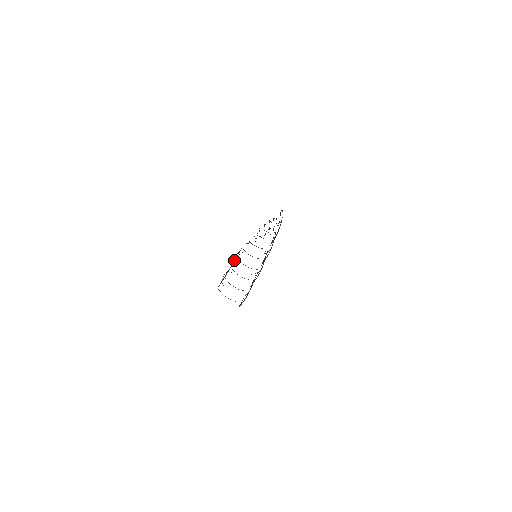
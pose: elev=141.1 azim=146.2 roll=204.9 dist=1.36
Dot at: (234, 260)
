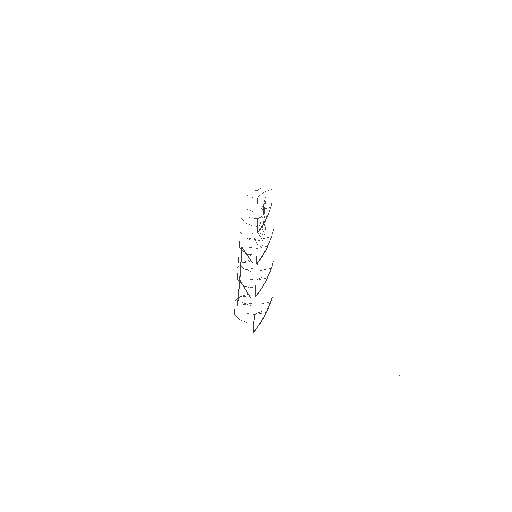
Dot at: (251, 268)
